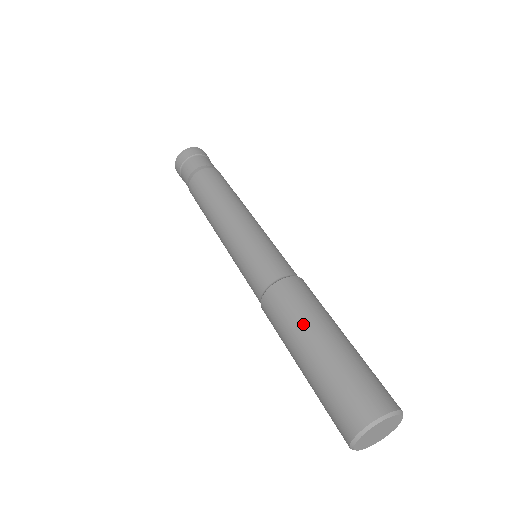
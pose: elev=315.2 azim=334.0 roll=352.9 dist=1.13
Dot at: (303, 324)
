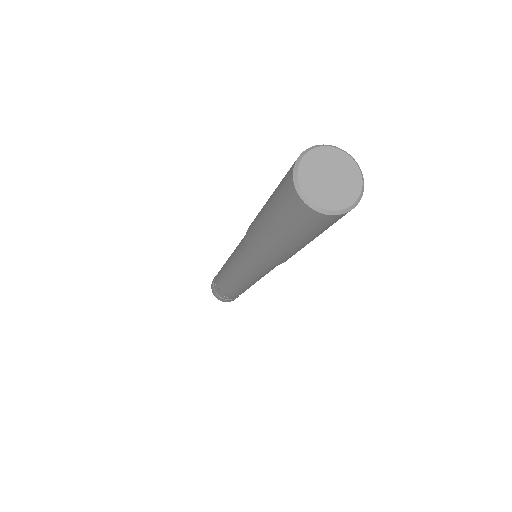
Dot at: occluded
